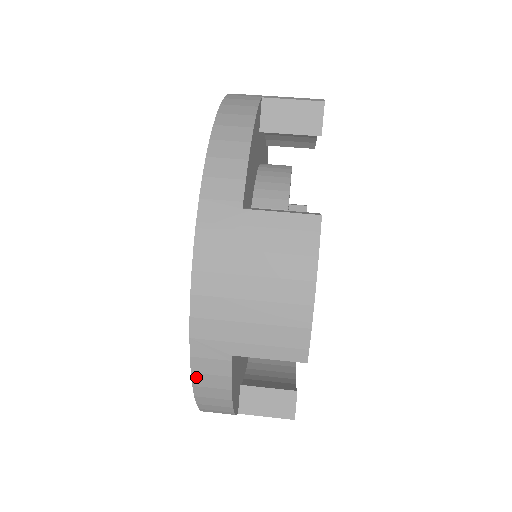
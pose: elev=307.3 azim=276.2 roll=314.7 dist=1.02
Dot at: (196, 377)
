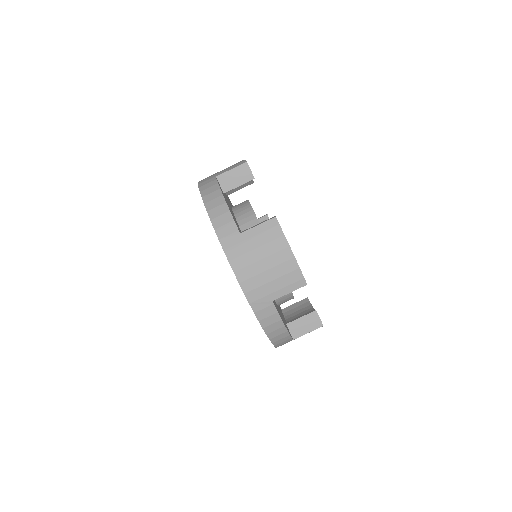
Dot at: (262, 322)
